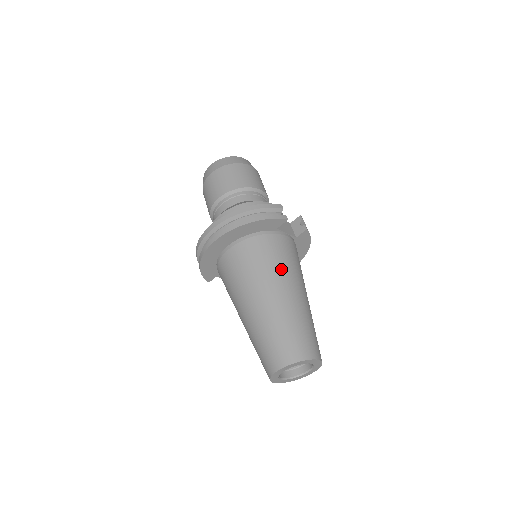
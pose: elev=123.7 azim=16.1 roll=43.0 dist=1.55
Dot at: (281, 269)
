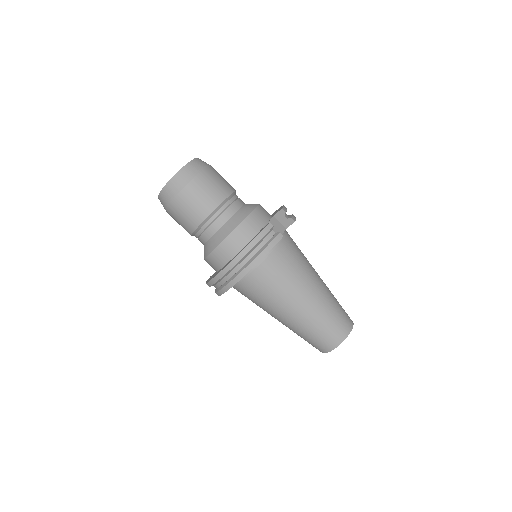
Dot at: (296, 279)
